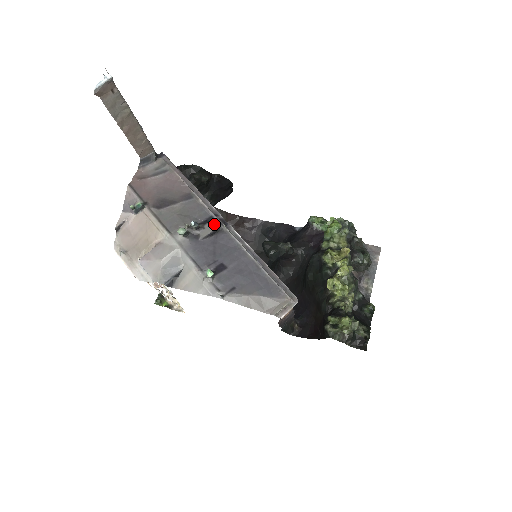
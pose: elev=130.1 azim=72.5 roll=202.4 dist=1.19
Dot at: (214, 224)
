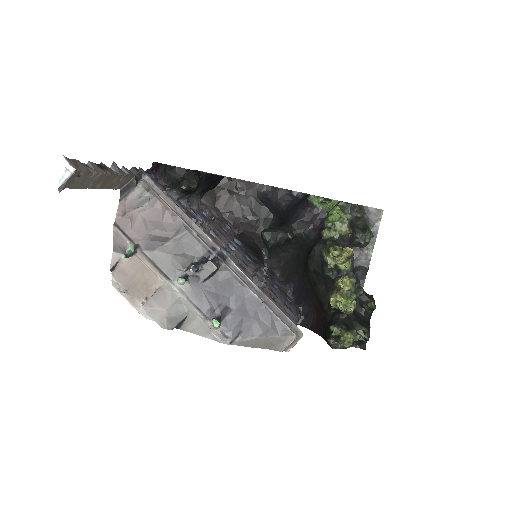
Dot at: (213, 264)
